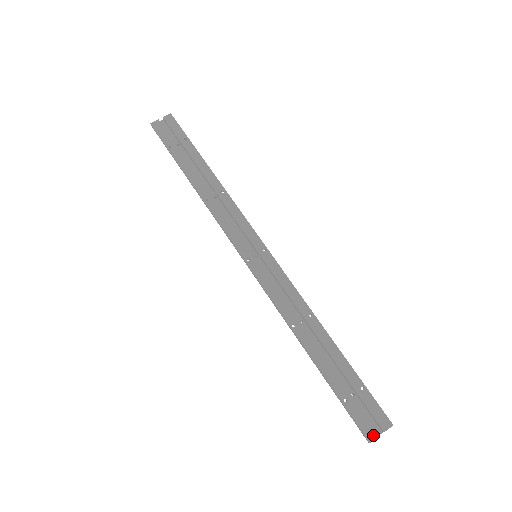
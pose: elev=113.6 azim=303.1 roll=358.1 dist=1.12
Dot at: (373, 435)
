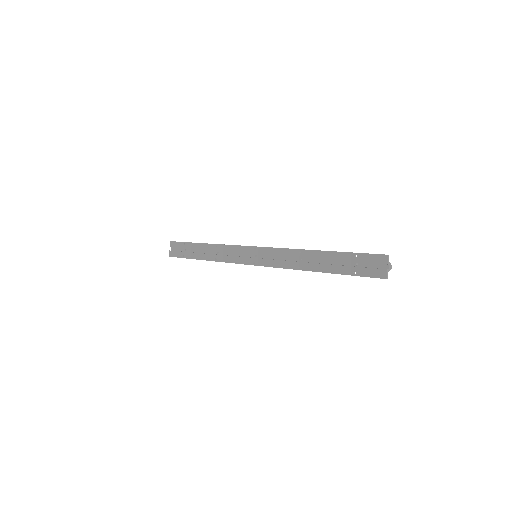
Dot at: (384, 273)
